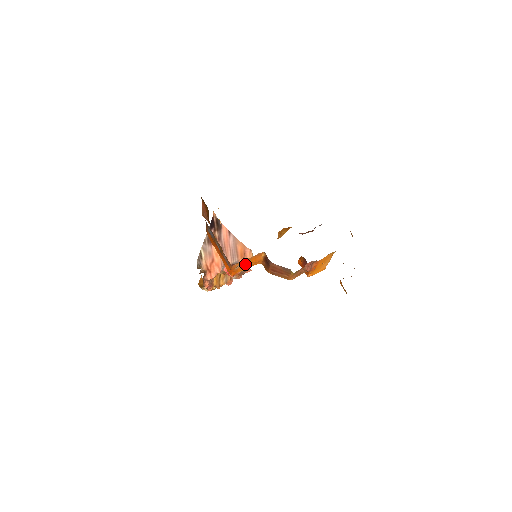
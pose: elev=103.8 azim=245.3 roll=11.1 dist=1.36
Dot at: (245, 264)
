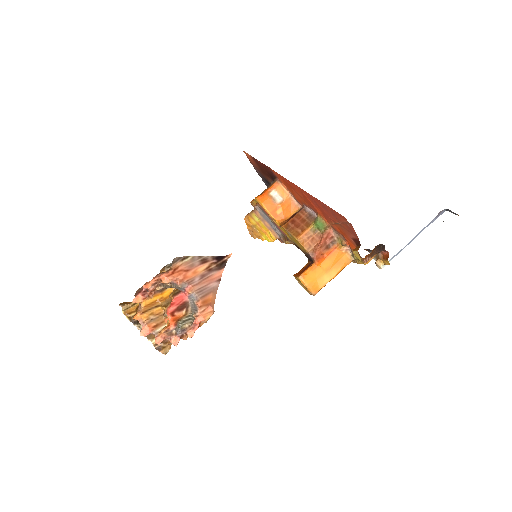
Dot at: (276, 202)
